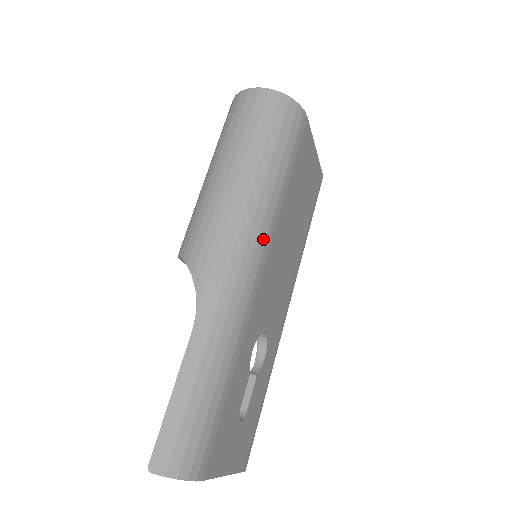
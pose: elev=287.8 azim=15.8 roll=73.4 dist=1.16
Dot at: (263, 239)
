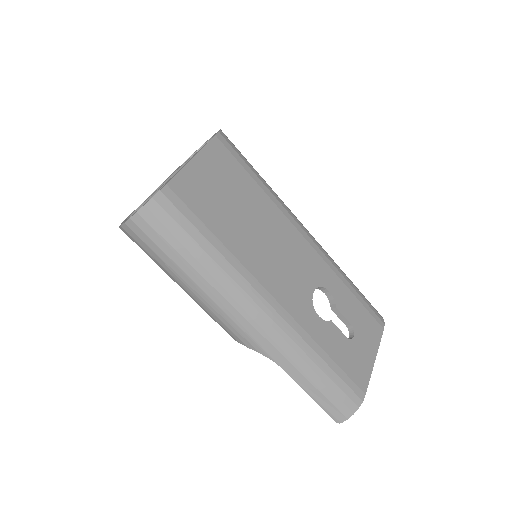
Dot at: (251, 291)
